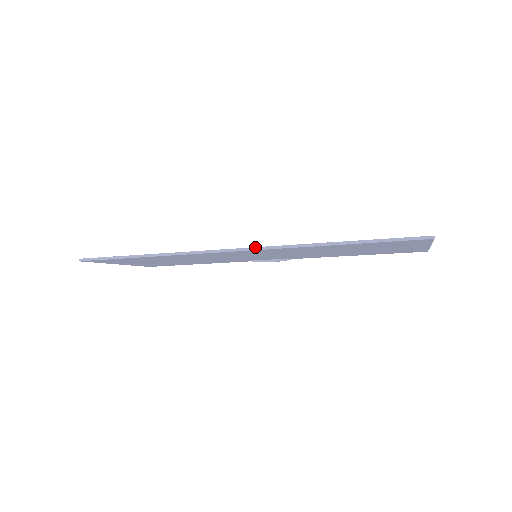
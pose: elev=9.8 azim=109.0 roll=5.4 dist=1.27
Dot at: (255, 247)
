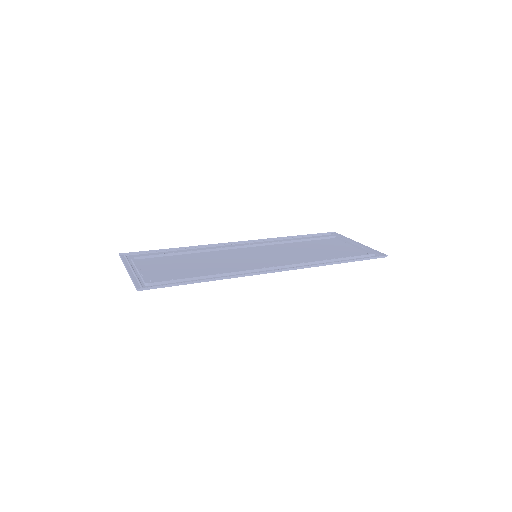
Dot at: (293, 268)
